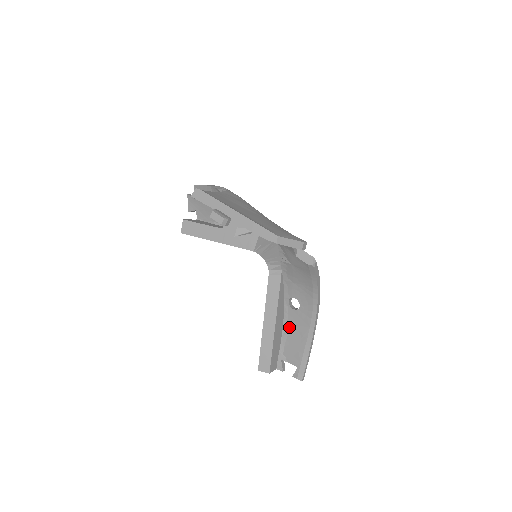
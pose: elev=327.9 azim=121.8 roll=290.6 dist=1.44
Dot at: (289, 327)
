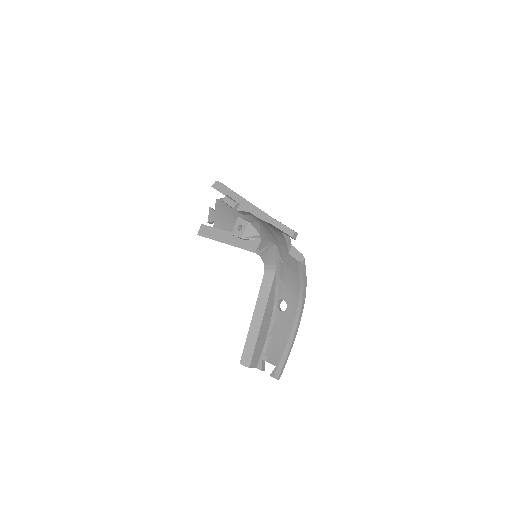
Dot at: (274, 328)
